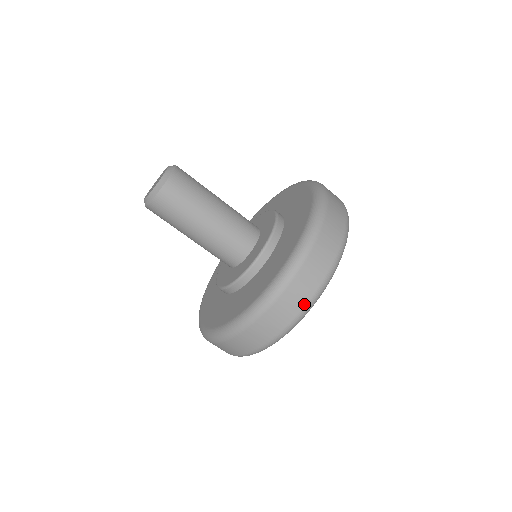
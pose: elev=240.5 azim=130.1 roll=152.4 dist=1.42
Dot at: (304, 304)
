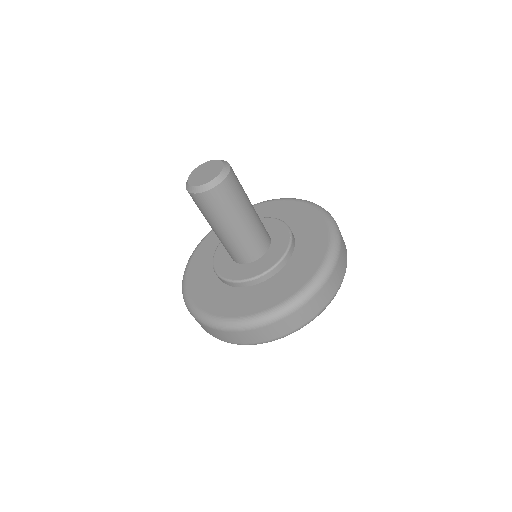
Dot at: (344, 272)
